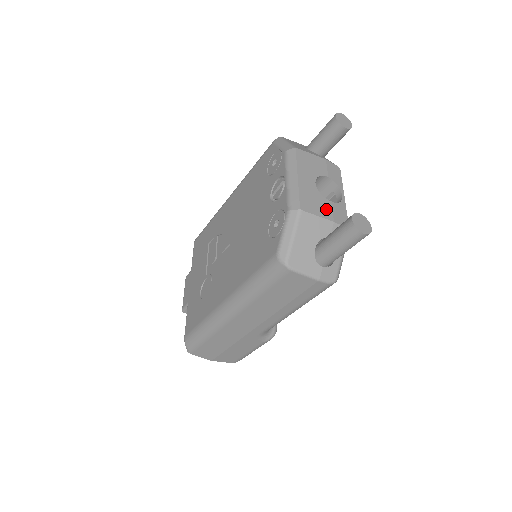
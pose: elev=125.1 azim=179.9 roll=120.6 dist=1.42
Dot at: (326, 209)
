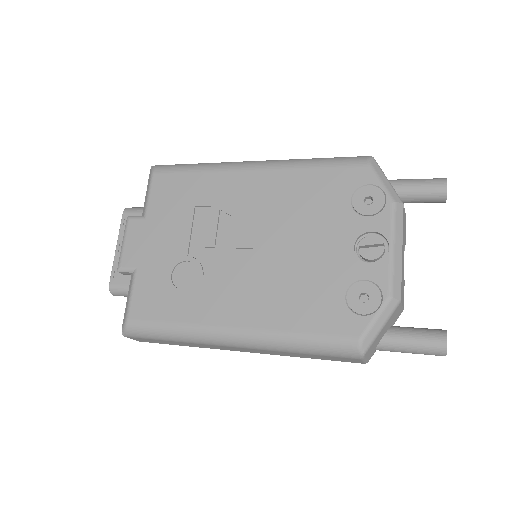
Dot at: occluded
